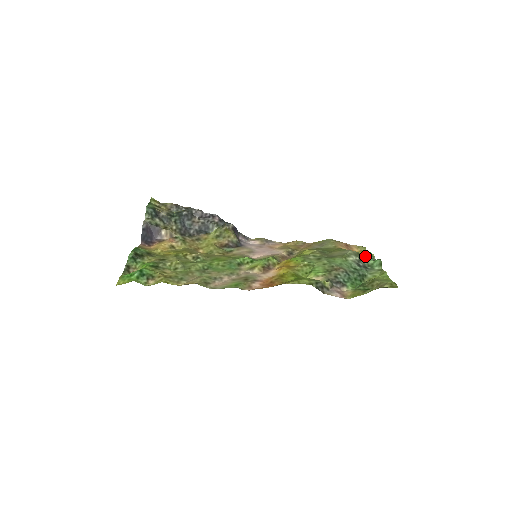
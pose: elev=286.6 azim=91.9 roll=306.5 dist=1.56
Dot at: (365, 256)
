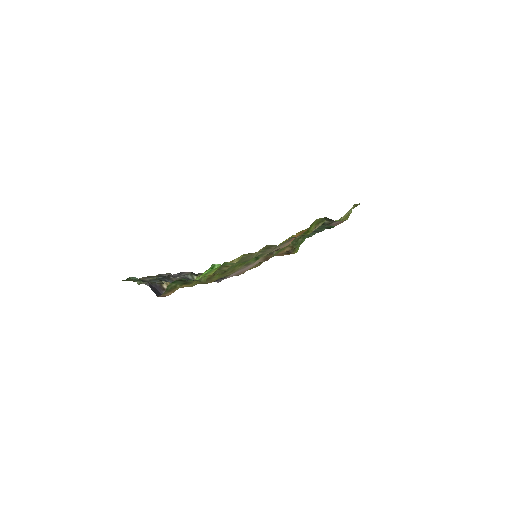
Dot at: occluded
